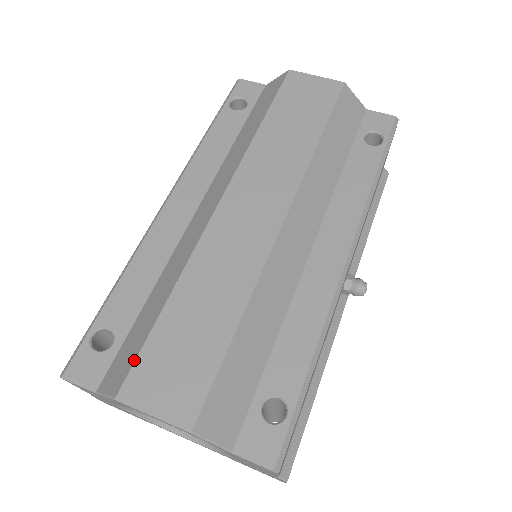
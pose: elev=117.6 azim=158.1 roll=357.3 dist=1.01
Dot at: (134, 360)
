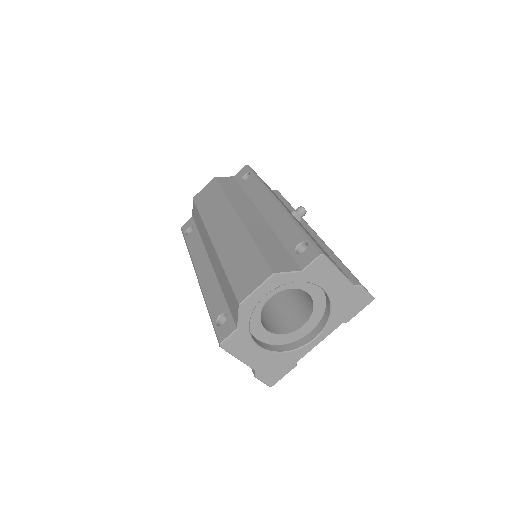
Dot at: (233, 293)
